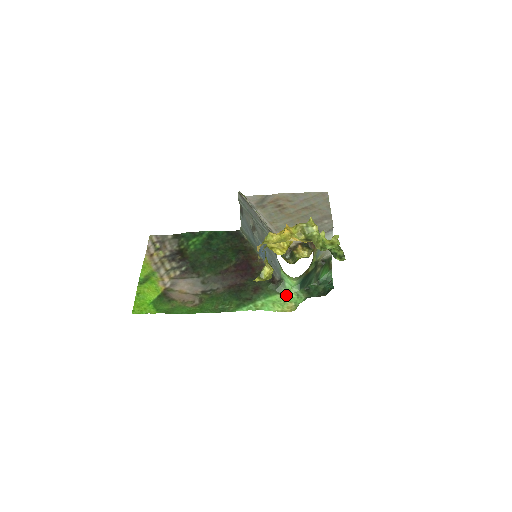
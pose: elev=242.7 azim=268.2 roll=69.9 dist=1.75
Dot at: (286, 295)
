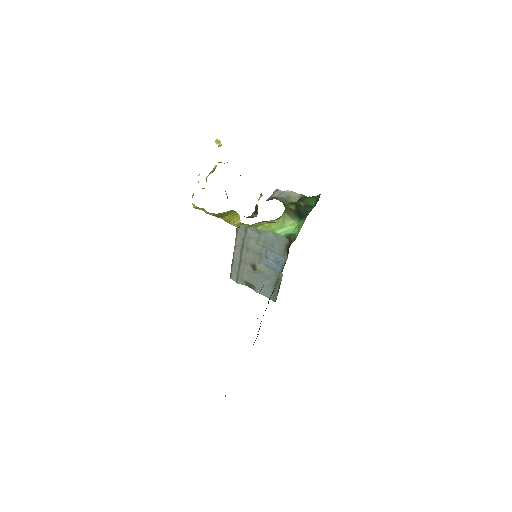
Dot at: occluded
